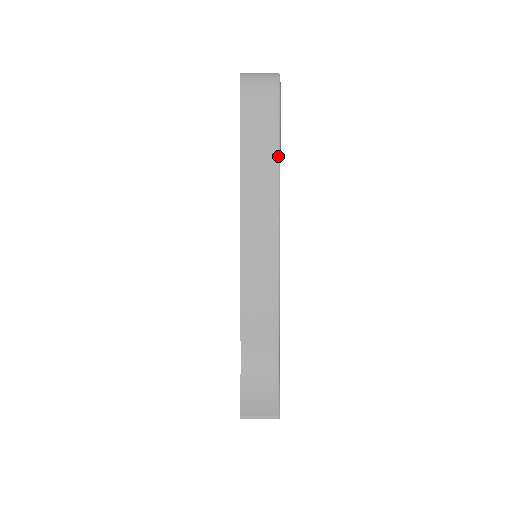
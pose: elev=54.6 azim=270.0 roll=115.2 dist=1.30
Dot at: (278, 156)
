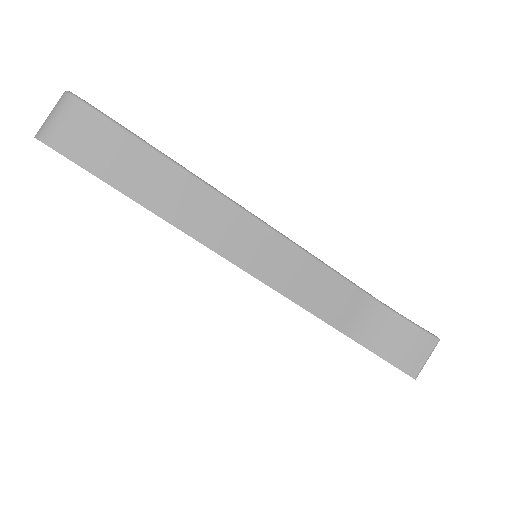
Dot at: (169, 161)
